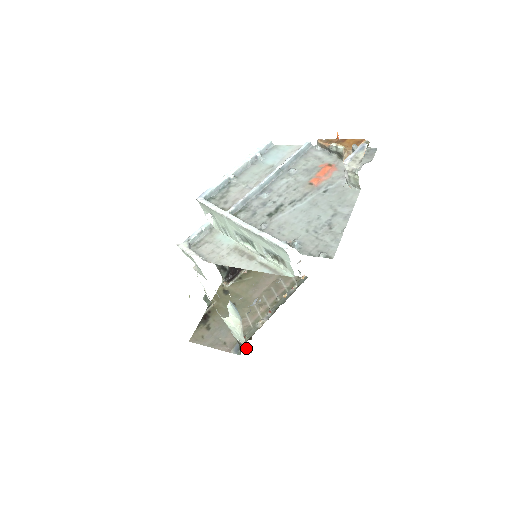
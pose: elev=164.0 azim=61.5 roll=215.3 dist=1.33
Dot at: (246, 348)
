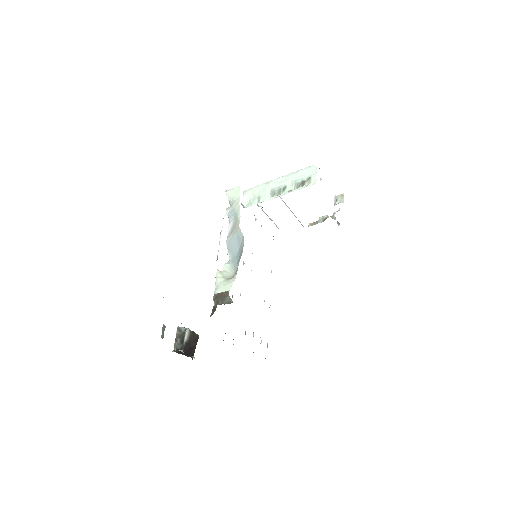
Dot at: (228, 296)
